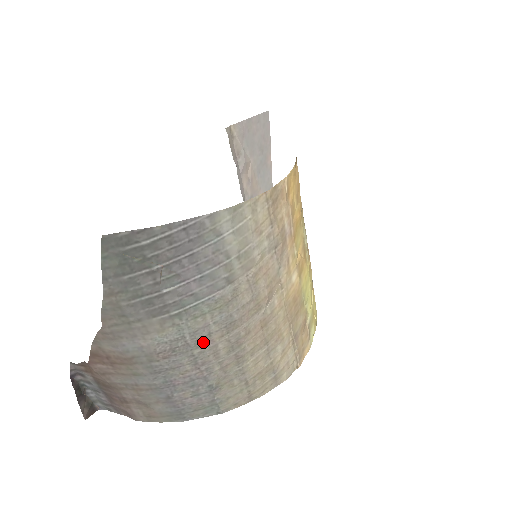
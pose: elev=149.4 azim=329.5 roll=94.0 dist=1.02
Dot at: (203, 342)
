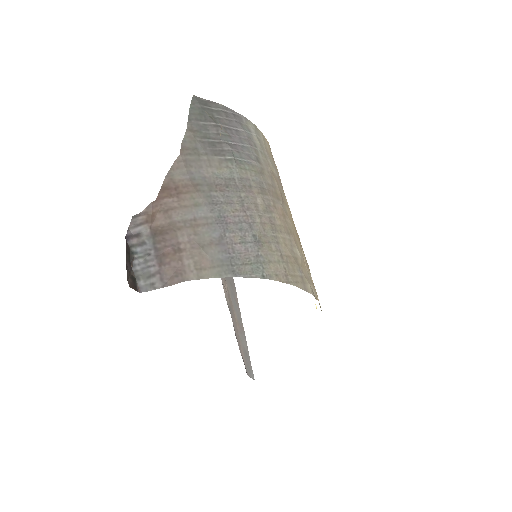
Dot at: (247, 190)
